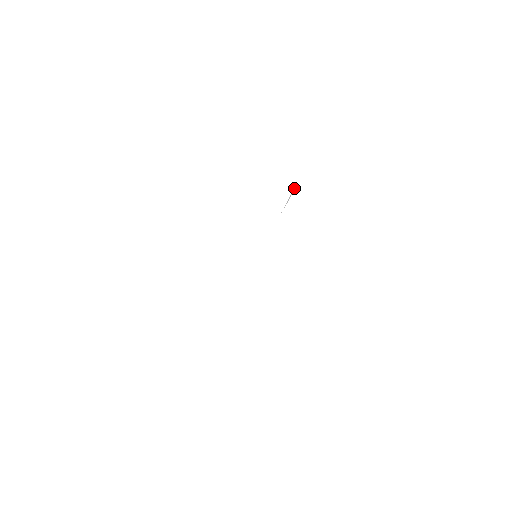
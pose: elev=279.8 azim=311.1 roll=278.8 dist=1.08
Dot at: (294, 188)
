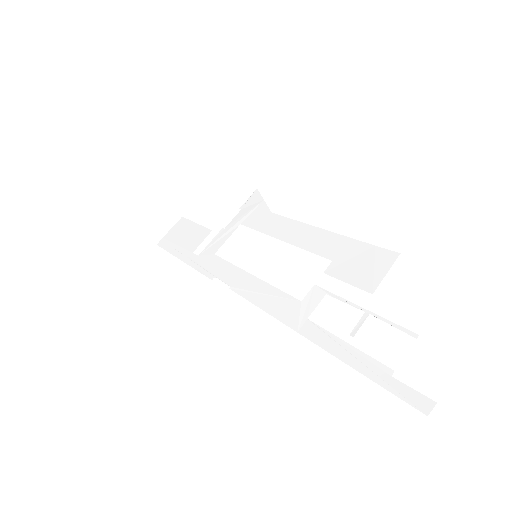
Dot at: (351, 305)
